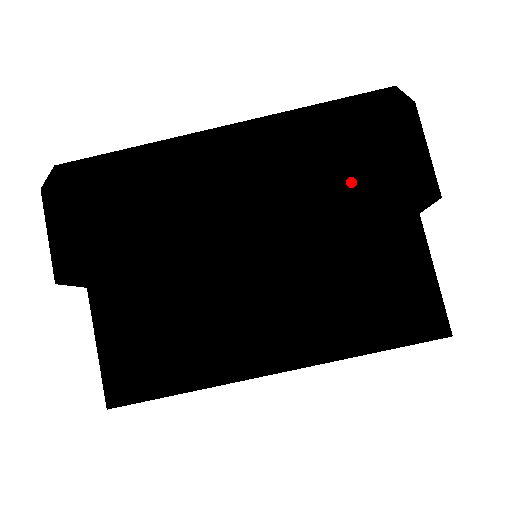
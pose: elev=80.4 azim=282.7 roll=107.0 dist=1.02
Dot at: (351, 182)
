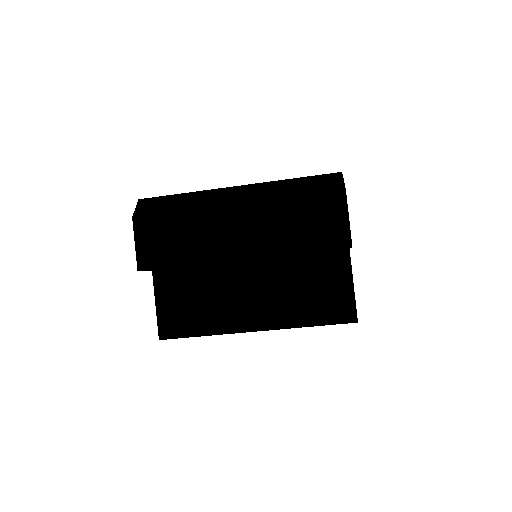
Dot at: (303, 232)
